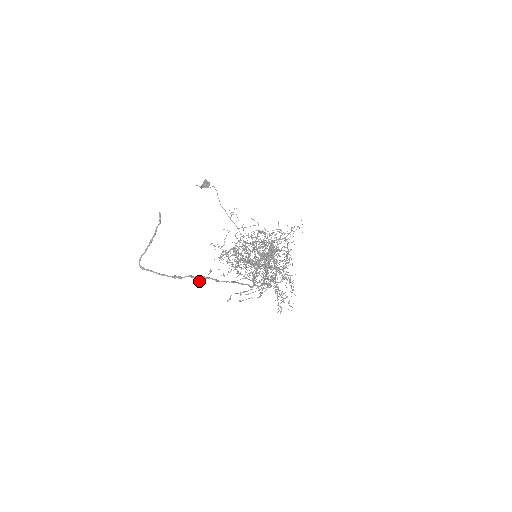
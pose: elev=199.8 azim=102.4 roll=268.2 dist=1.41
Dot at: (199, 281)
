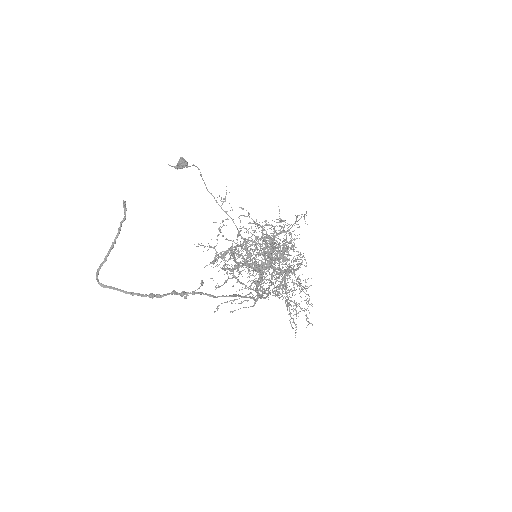
Dot at: (186, 297)
